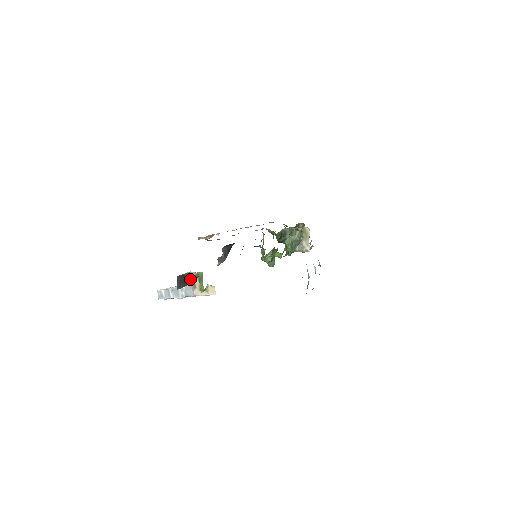
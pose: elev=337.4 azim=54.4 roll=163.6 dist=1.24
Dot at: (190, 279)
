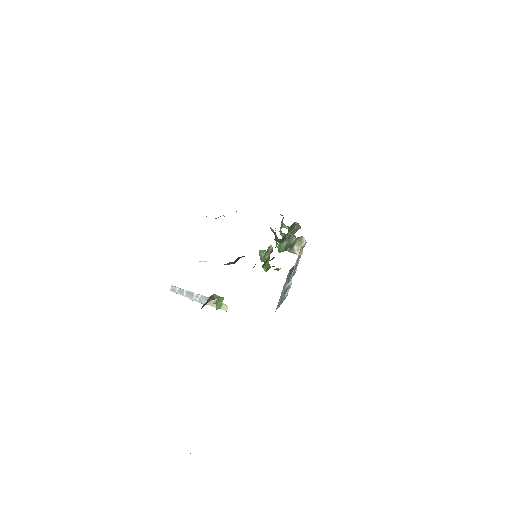
Dot at: (211, 299)
